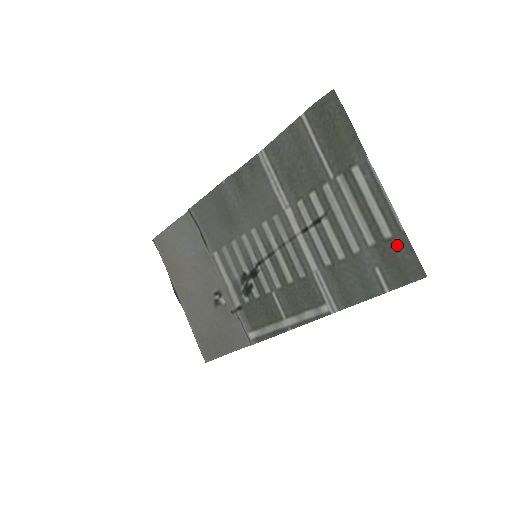
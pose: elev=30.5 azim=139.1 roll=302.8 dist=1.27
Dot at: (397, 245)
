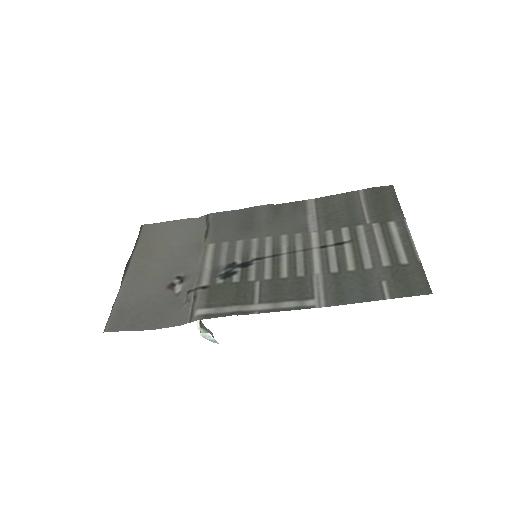
Dot at: (411, 269)
